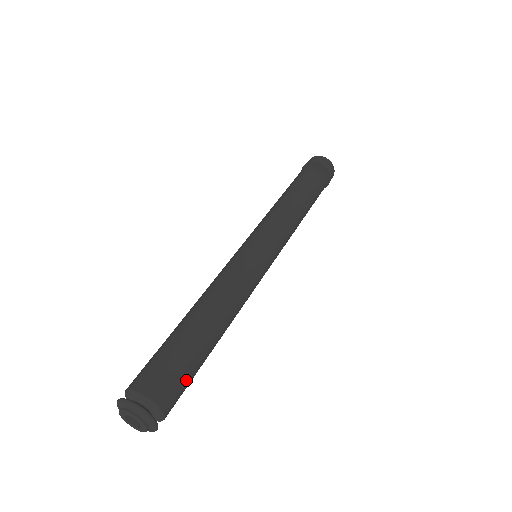
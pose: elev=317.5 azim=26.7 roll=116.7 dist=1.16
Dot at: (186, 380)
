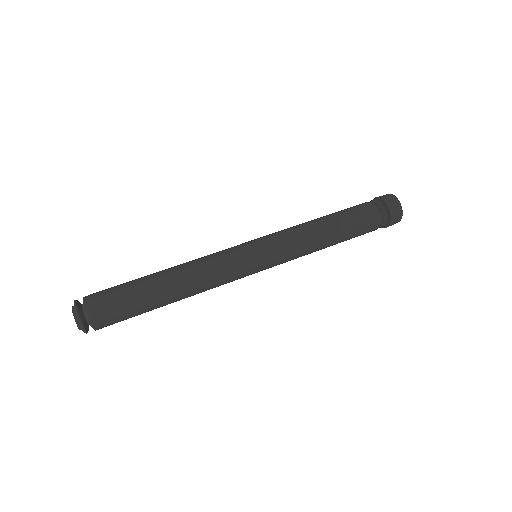
Dot at: (122, 313)
